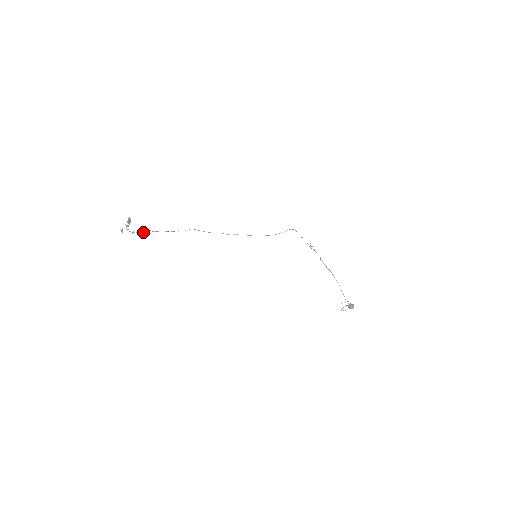
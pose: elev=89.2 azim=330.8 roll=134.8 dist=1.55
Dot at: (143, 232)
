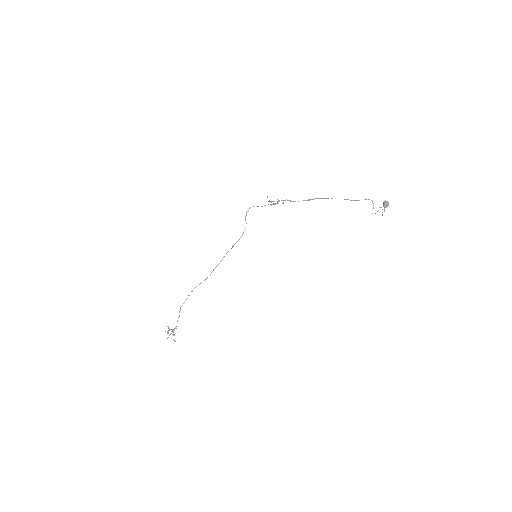
Dot at: occluded
